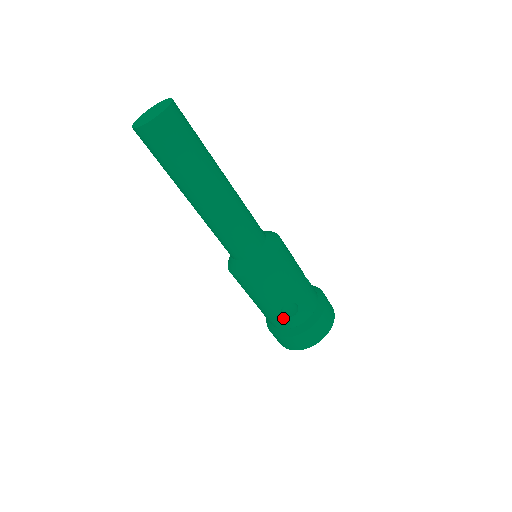
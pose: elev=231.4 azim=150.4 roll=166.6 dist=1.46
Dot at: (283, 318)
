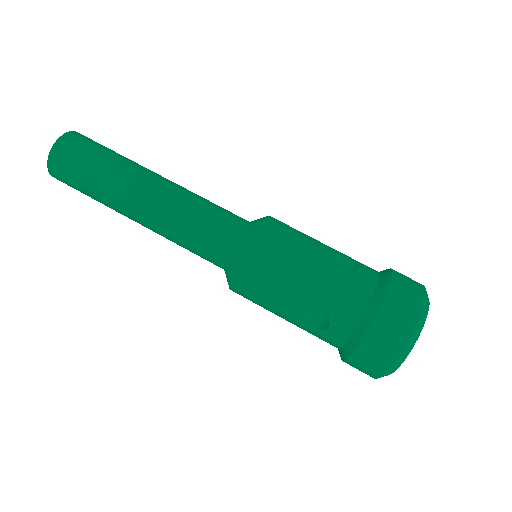
Dot at: (349, 278)
